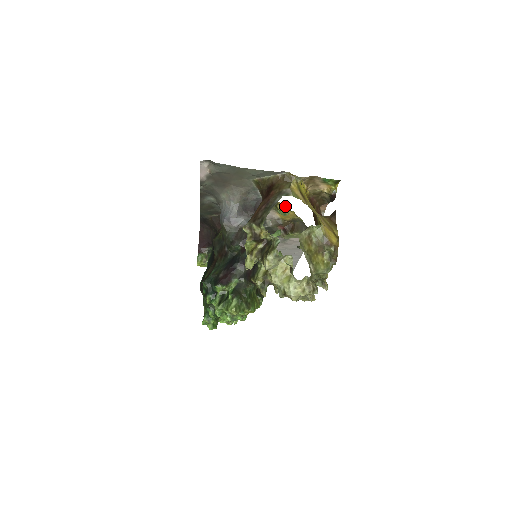
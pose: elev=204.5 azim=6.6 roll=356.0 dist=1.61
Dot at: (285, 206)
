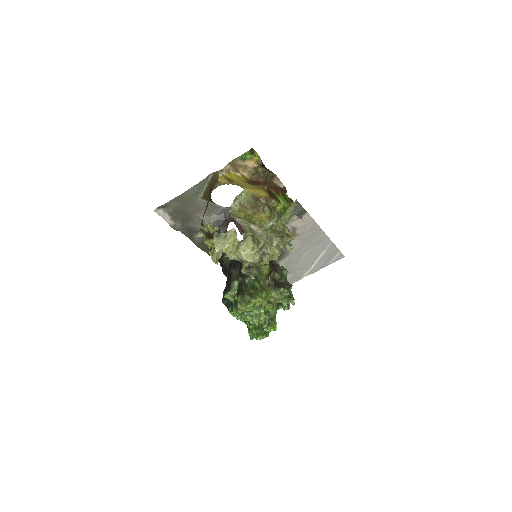
Dot at: occluded
